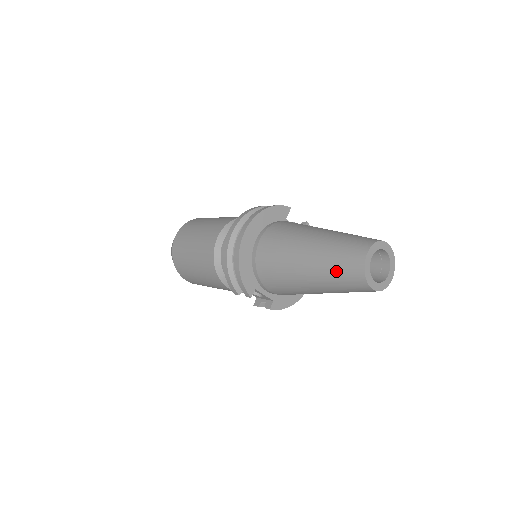
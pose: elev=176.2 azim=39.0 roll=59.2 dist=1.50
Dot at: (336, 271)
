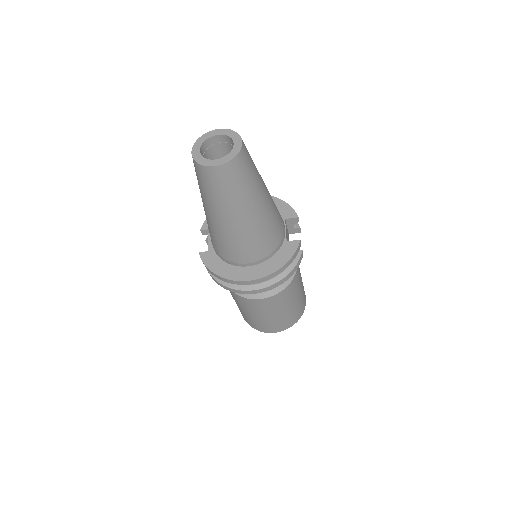
Dot at: occluded
